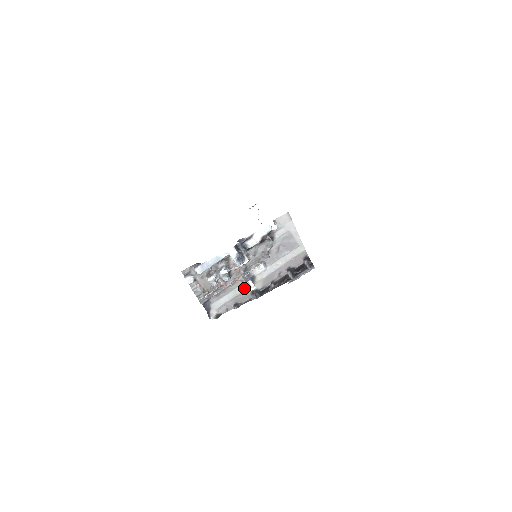
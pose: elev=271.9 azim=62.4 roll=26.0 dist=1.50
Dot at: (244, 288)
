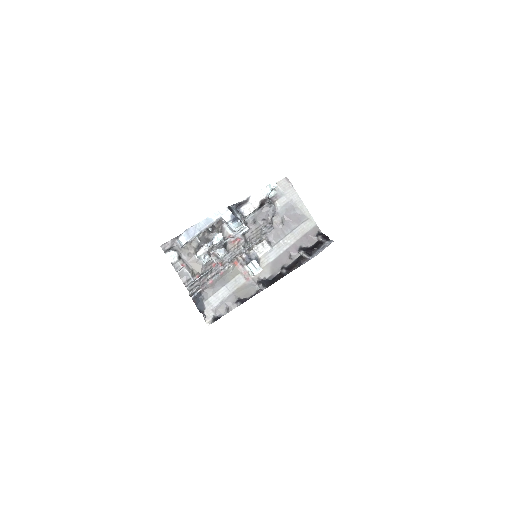
Dot at: (247, 277)
